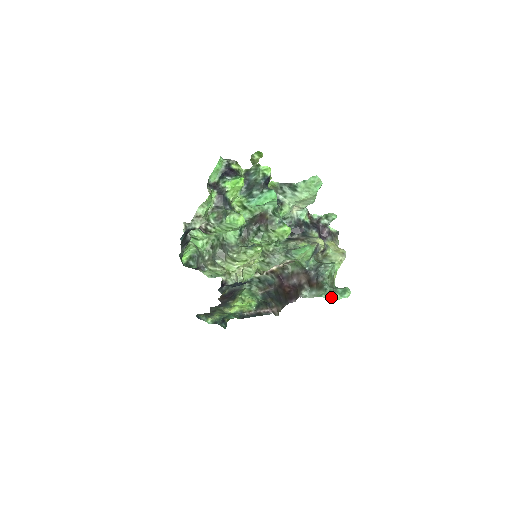
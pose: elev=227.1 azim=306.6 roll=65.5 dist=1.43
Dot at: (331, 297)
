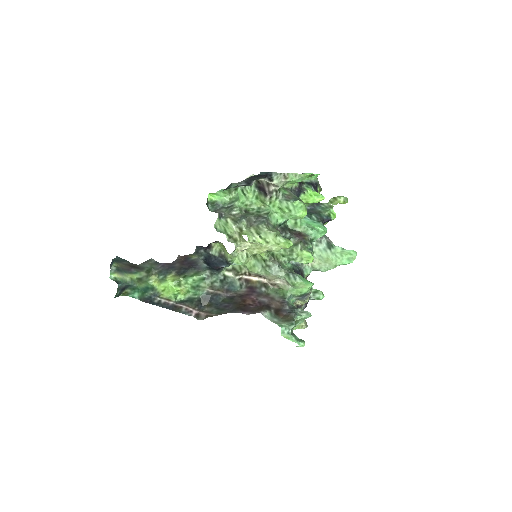
Dot at: (288, 334)
